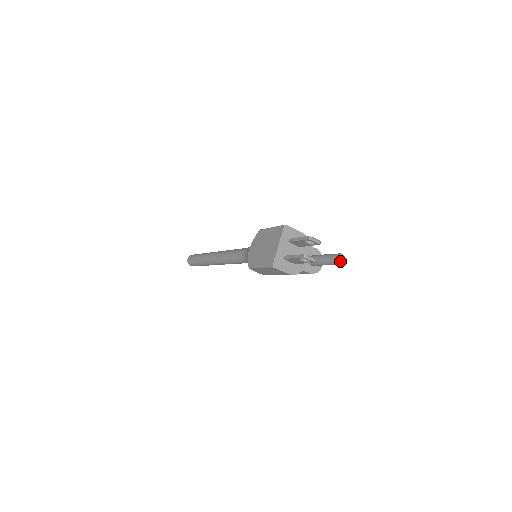
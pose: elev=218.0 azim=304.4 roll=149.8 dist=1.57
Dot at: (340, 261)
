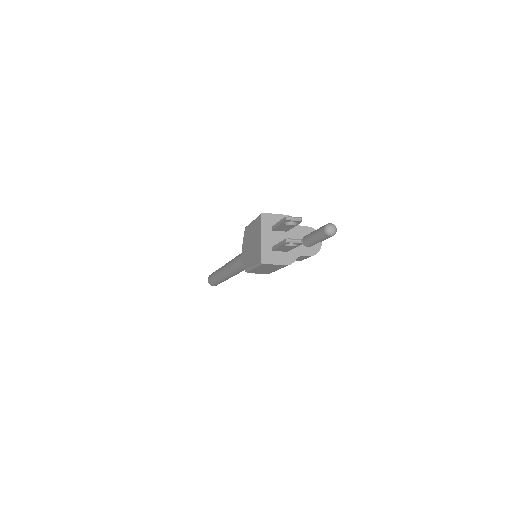
Dot at: (330, 232)
